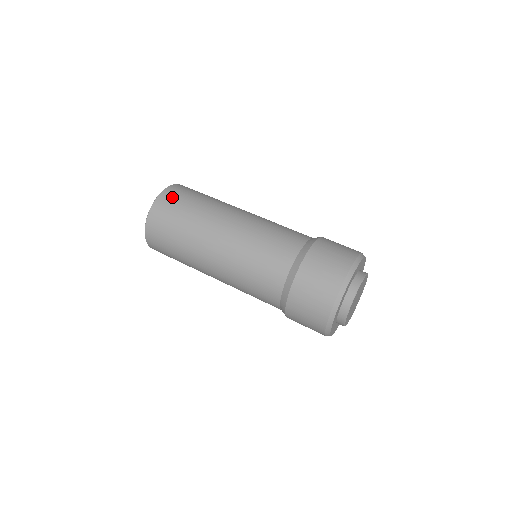
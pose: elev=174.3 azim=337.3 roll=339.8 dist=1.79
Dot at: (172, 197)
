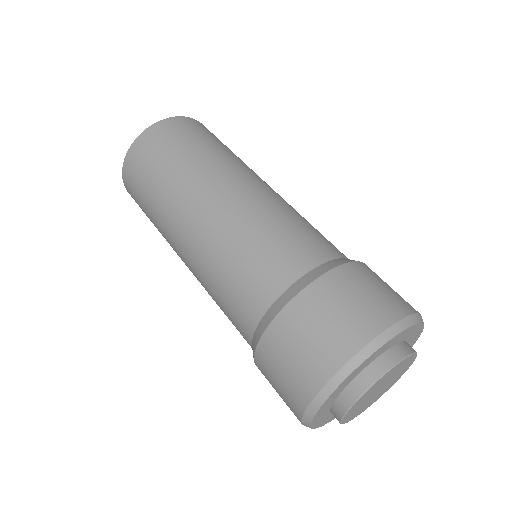
Dot at: (195, 126)
